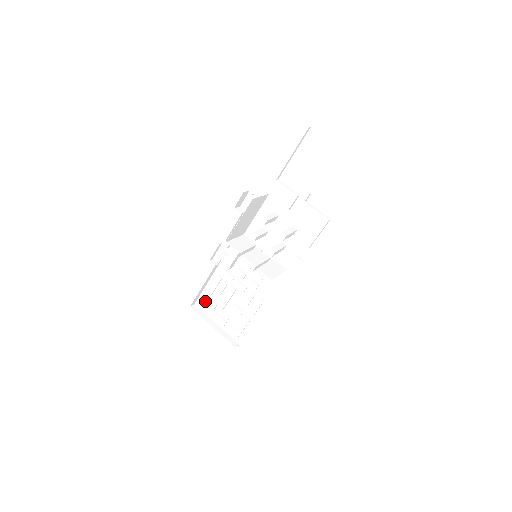
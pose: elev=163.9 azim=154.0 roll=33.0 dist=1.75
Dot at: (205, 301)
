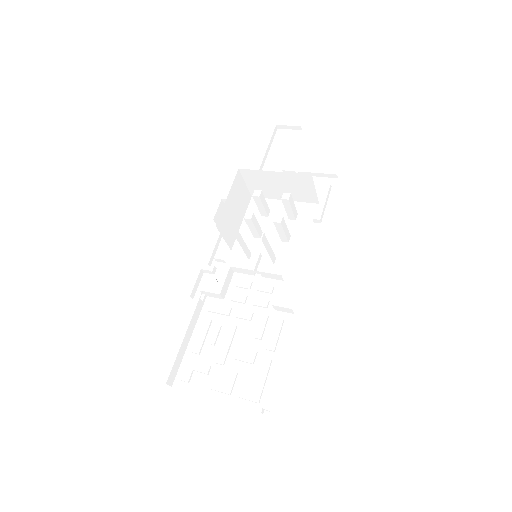
Dot at: (190, 369)
